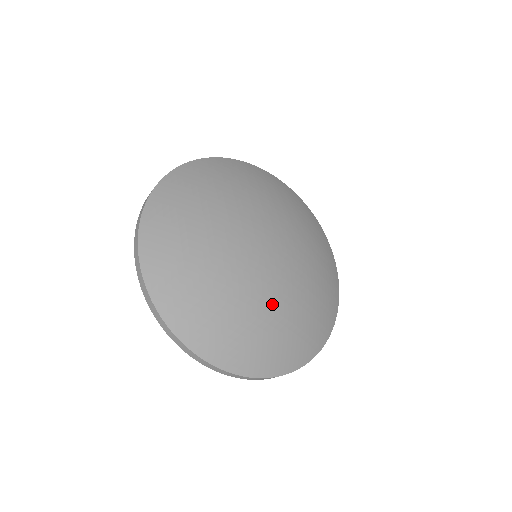
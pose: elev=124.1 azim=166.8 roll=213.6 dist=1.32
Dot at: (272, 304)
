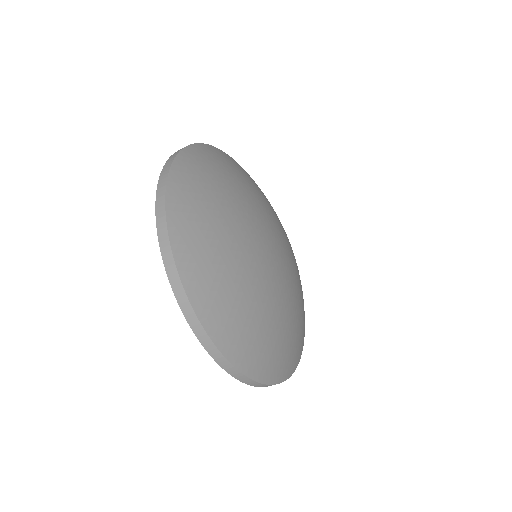
Dot at: (291, 304)
